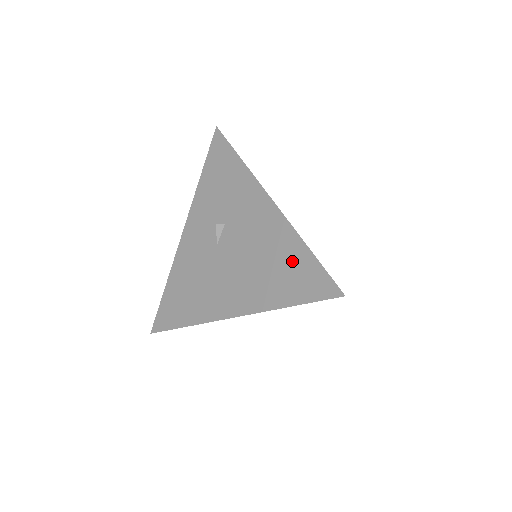
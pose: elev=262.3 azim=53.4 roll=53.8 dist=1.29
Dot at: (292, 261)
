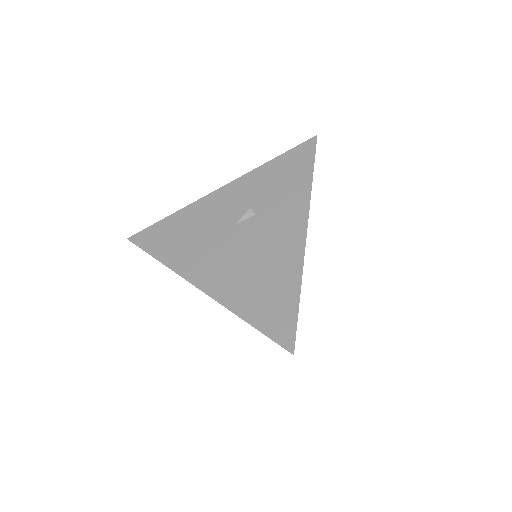
Dot at: (279, 292)
